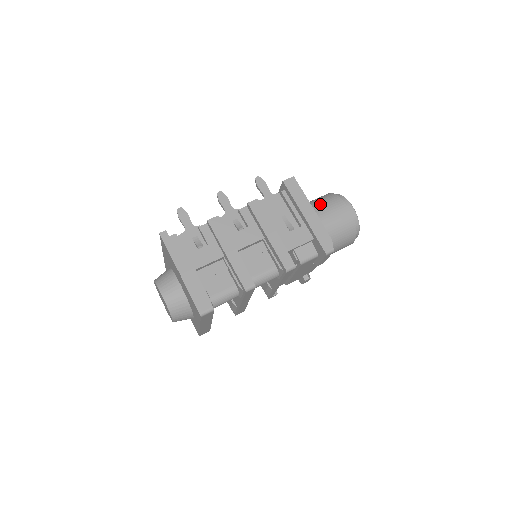
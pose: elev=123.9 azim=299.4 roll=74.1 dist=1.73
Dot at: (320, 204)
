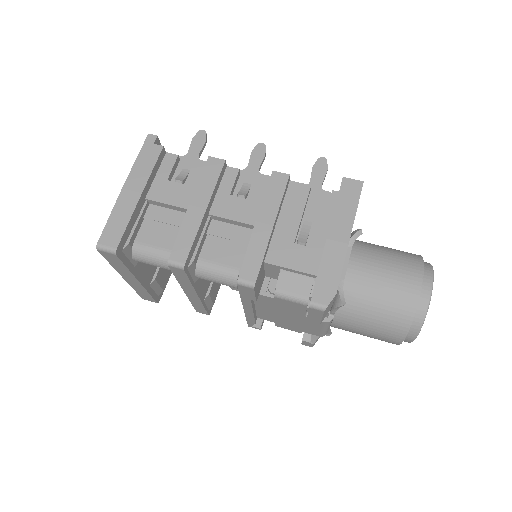
Dot at: (387, 254)
